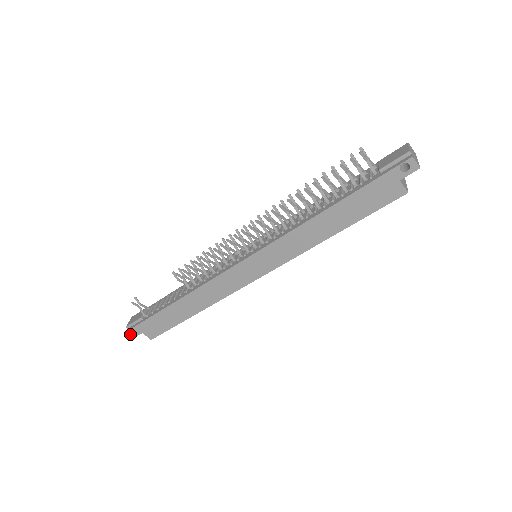
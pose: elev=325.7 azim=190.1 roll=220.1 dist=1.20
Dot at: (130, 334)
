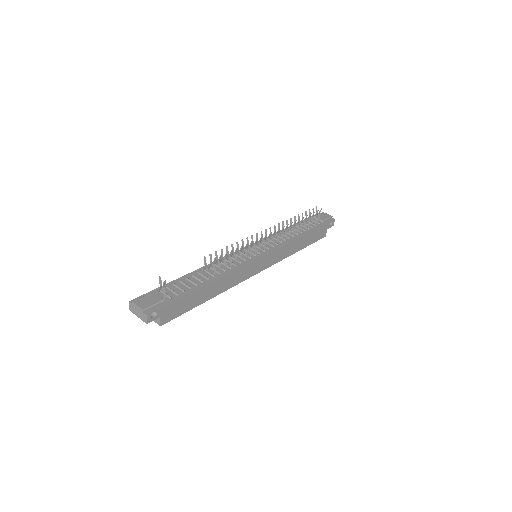
Dot at: (148, 318)
